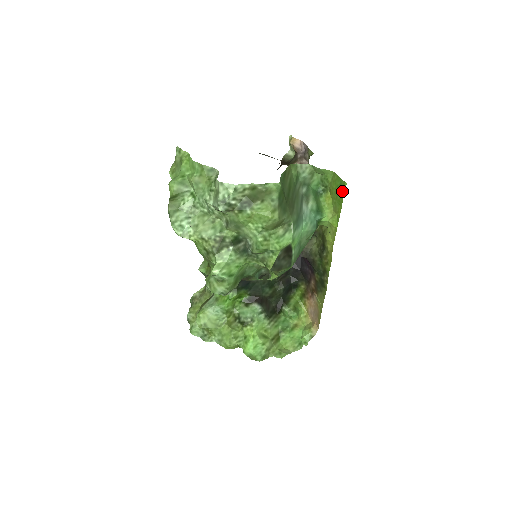
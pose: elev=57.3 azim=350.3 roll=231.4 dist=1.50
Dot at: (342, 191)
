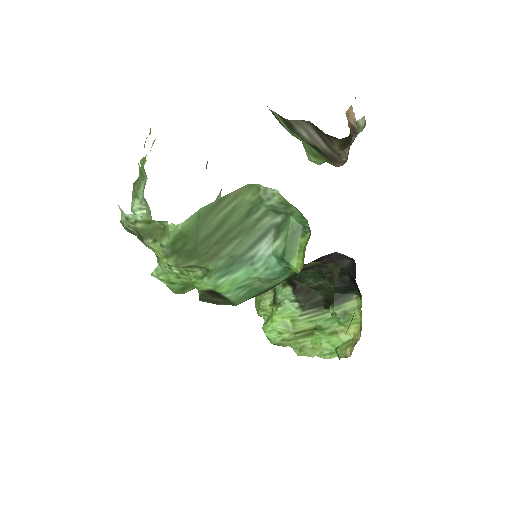
Dot at: occluded
